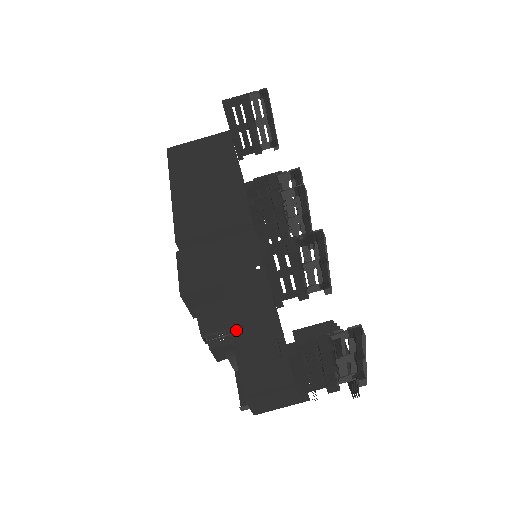
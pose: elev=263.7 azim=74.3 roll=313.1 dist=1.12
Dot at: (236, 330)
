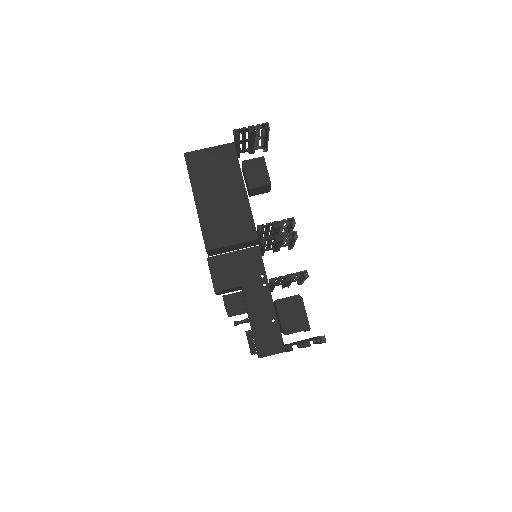
Dot at: (252, 319)
